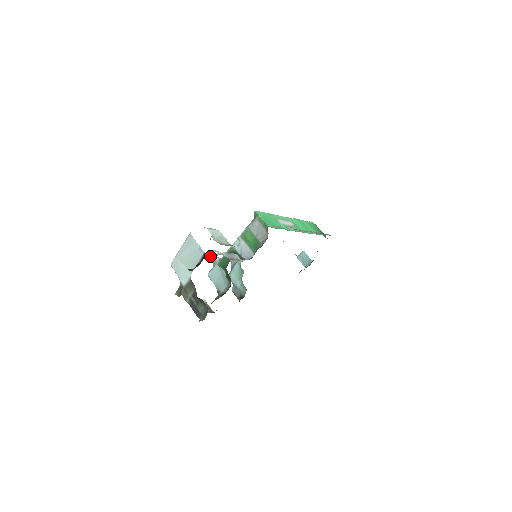
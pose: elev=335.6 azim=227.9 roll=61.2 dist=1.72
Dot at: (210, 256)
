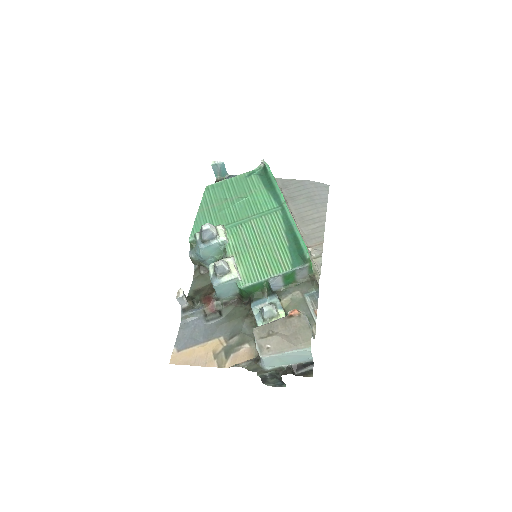
Dot at: (269, 315)
